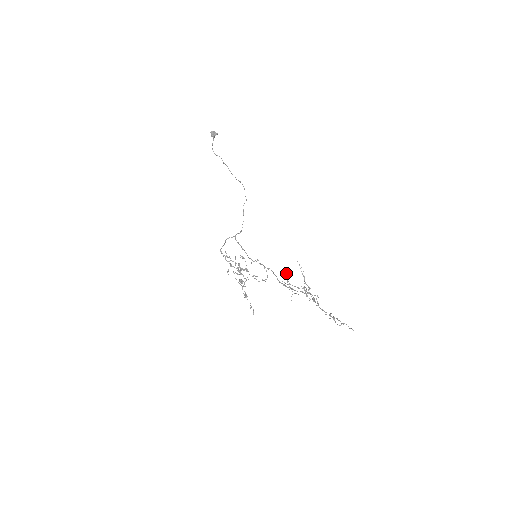
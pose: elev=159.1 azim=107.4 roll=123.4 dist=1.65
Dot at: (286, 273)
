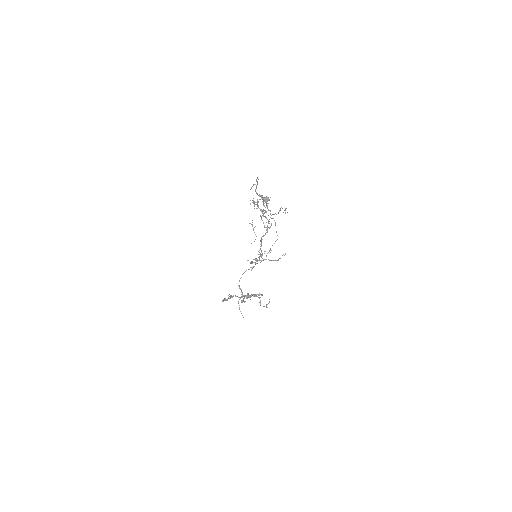
Dot at: occluded
